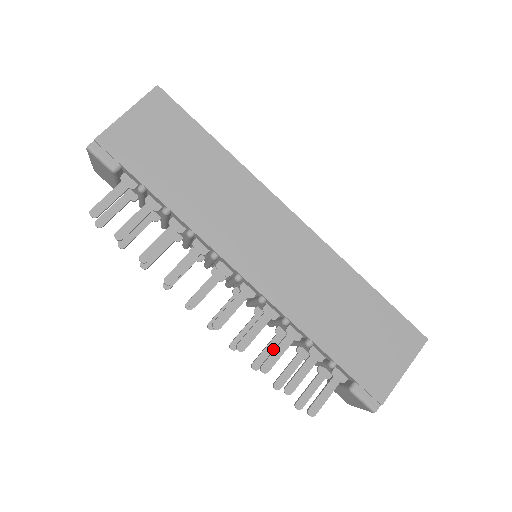
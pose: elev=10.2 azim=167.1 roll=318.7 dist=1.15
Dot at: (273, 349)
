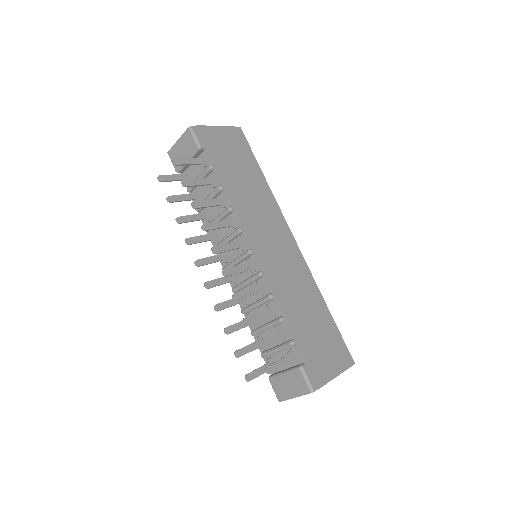
Dot at: (243, 326)
